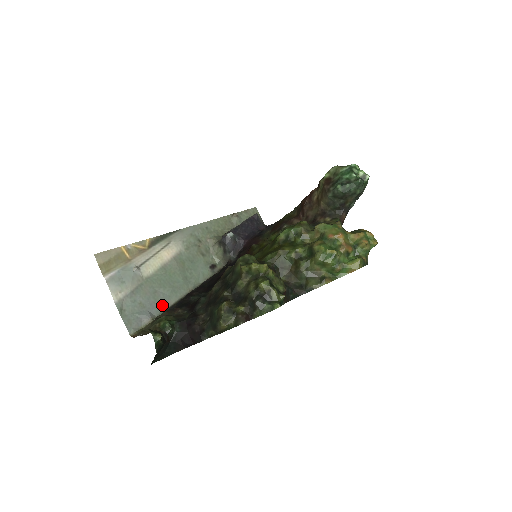
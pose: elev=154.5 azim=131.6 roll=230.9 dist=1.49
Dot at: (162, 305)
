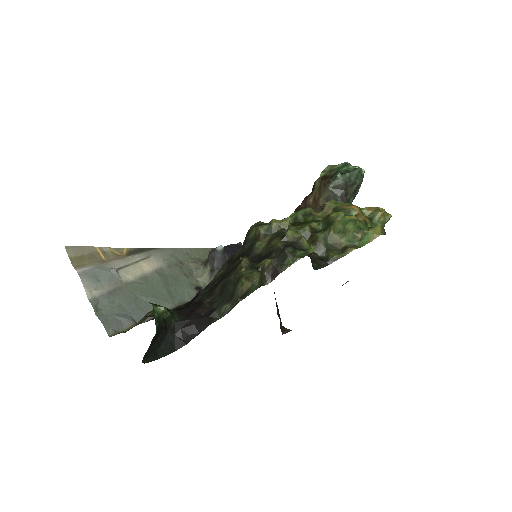
Dot at: (145, 313)
